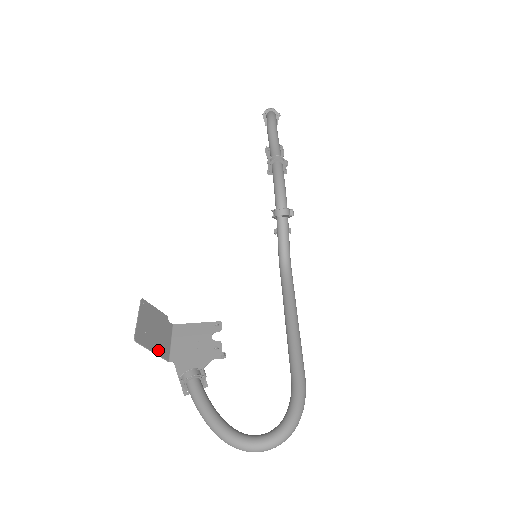
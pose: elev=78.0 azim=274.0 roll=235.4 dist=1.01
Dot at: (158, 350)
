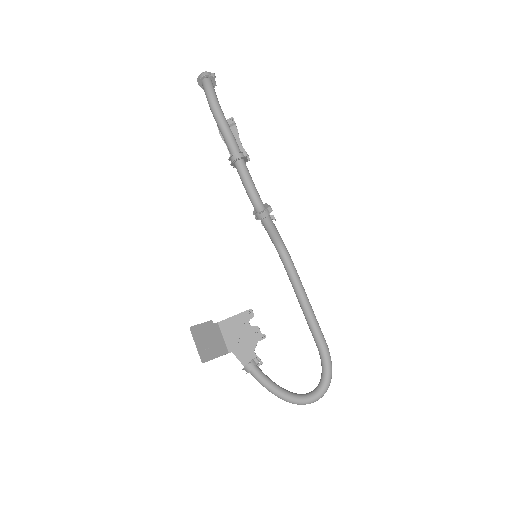
Dot at: (219, 353)
